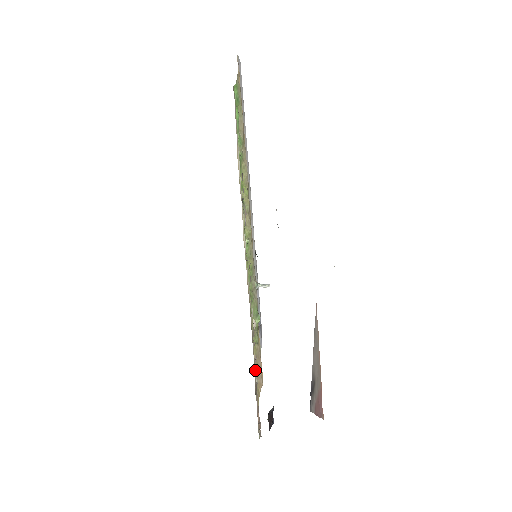
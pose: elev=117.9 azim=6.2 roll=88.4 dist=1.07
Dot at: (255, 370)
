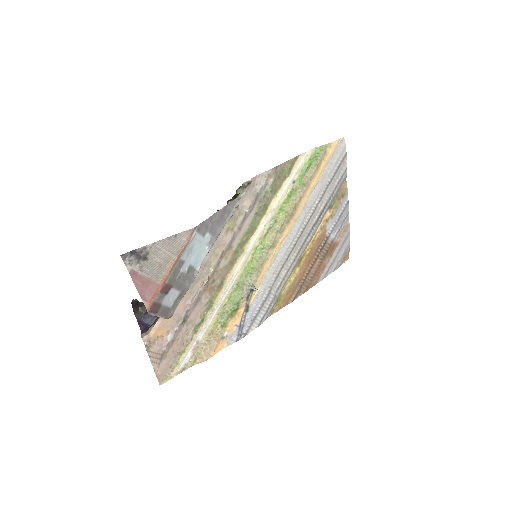
Dot at: (200, 334)
